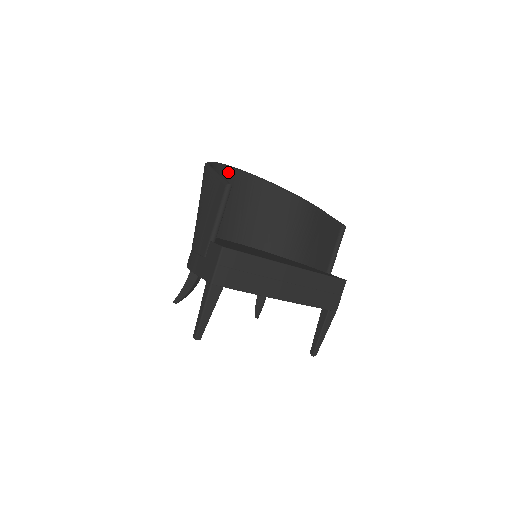
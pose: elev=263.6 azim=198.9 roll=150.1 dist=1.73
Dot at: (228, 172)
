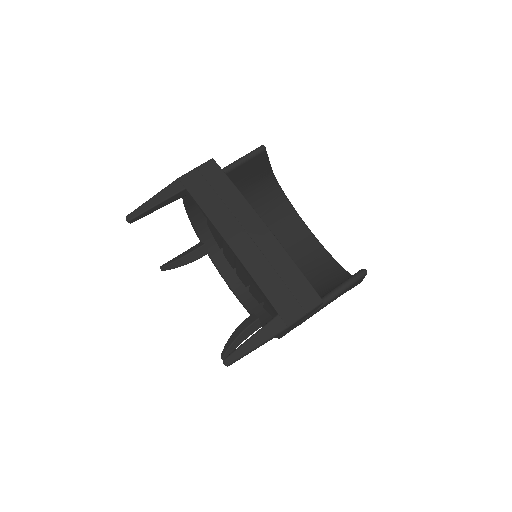
Dot at: (297, 221)
